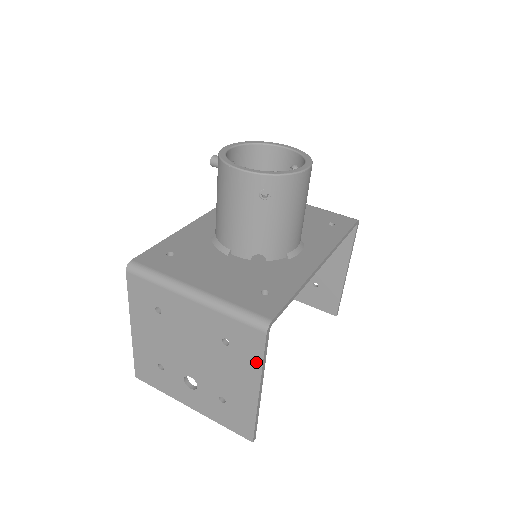
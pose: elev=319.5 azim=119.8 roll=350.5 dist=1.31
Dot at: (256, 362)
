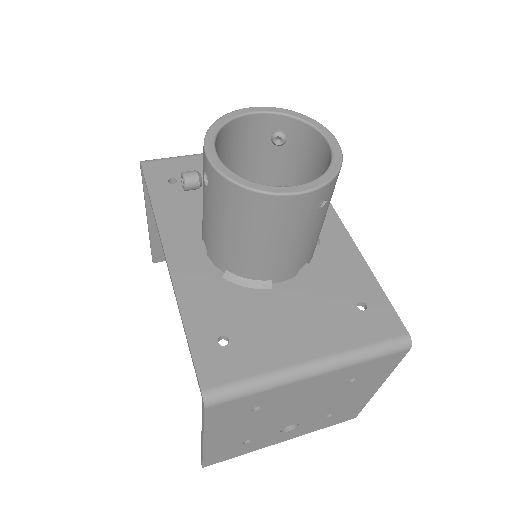
Dot at: (386, 373)
